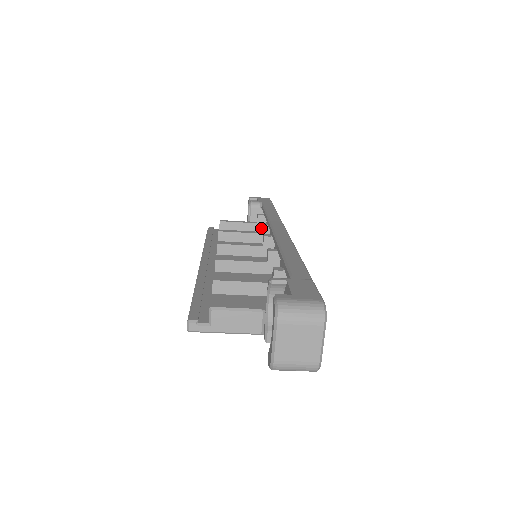
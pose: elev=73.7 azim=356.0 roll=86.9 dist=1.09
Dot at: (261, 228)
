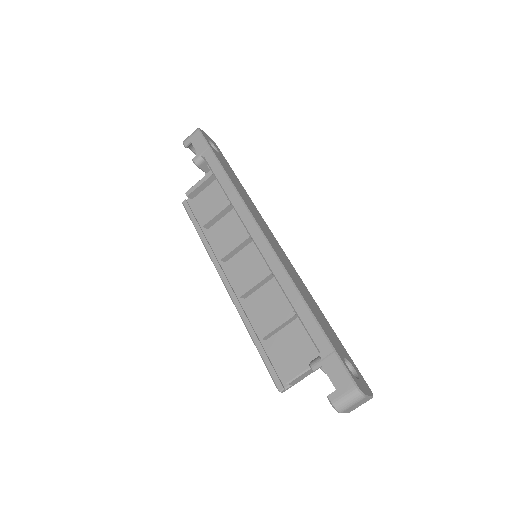
Dot at: occluded
